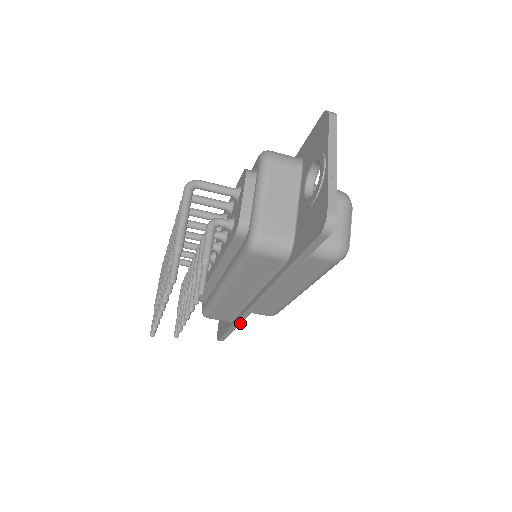
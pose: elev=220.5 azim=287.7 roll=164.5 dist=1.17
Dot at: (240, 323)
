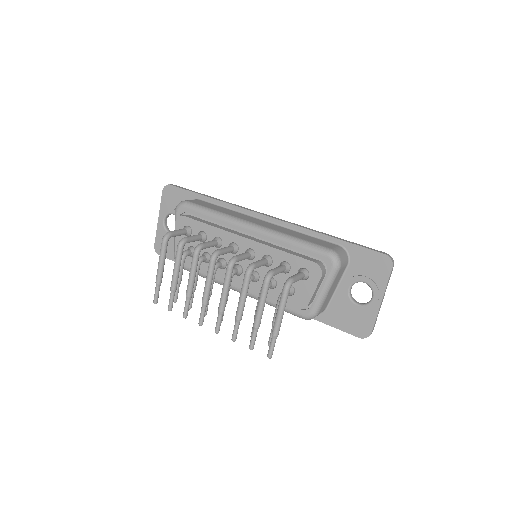
Dot at: occluded
